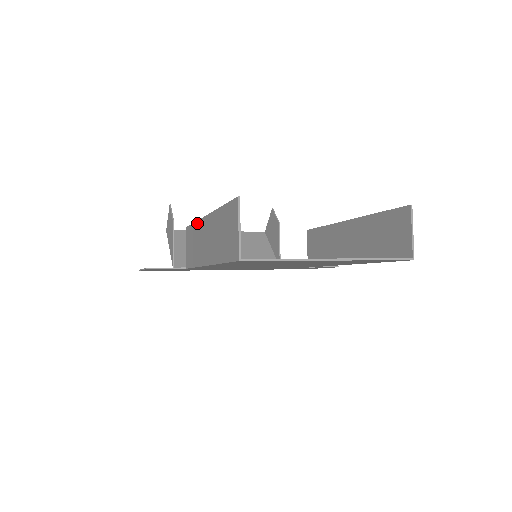
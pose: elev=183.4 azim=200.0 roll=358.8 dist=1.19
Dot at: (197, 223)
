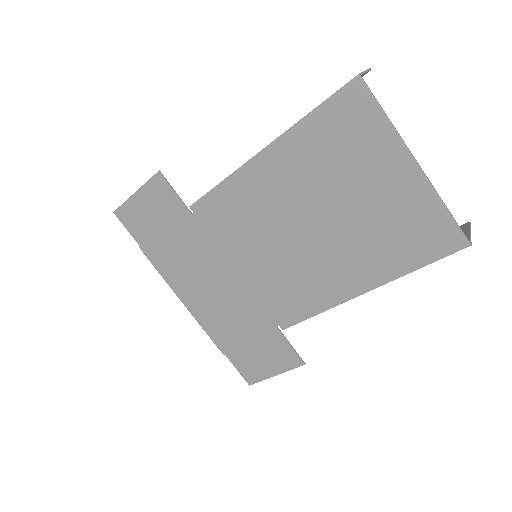
Dot at: occluded
